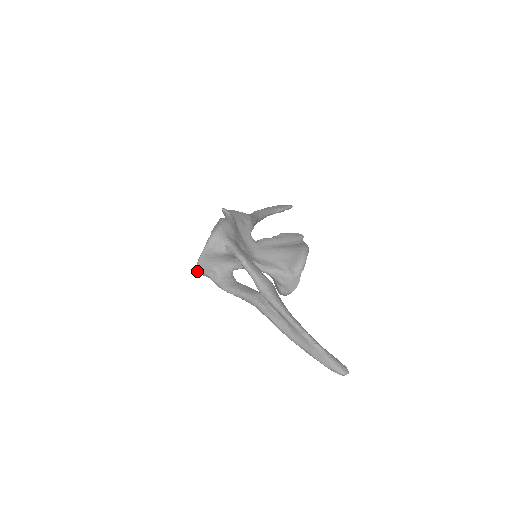
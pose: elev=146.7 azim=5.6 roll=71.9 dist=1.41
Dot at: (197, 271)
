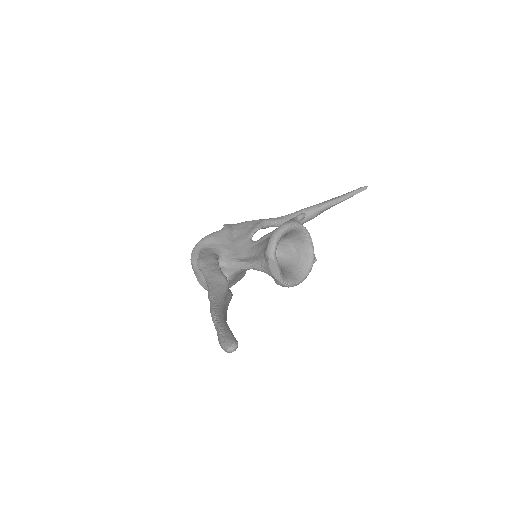
Dot at: occluded
